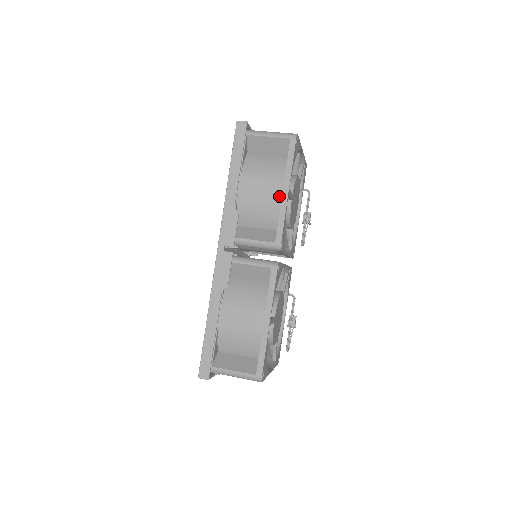
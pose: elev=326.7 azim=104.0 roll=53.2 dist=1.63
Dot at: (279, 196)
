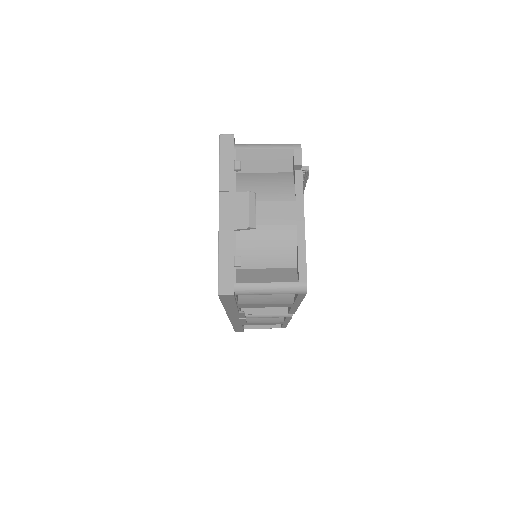
Dot at: occluded
